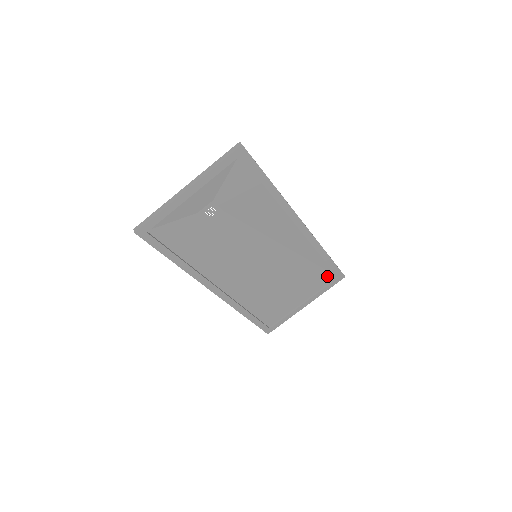
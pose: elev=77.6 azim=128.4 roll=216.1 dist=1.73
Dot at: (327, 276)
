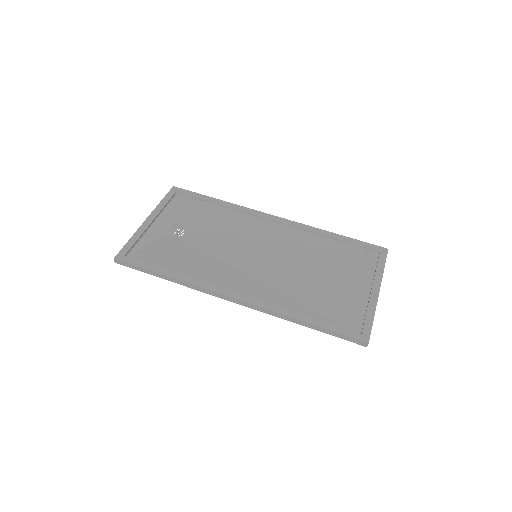
Dot at: (365, 256)
